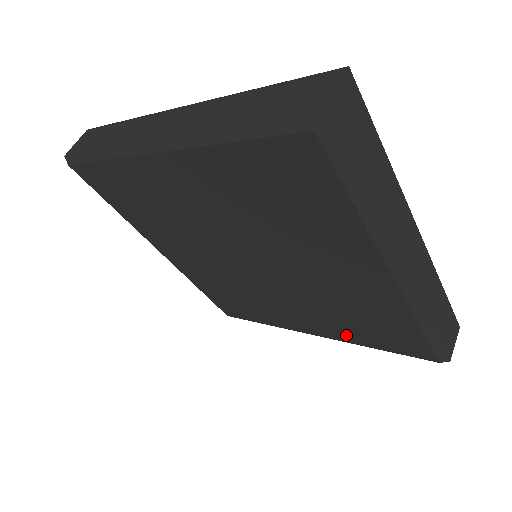
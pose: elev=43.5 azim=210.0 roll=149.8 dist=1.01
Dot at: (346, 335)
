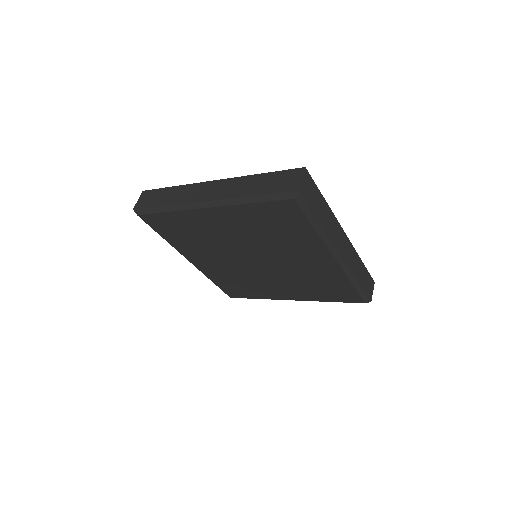
Dot at: (312, 296)
